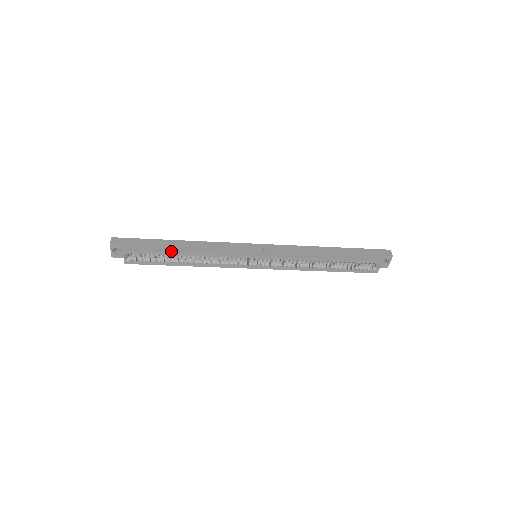
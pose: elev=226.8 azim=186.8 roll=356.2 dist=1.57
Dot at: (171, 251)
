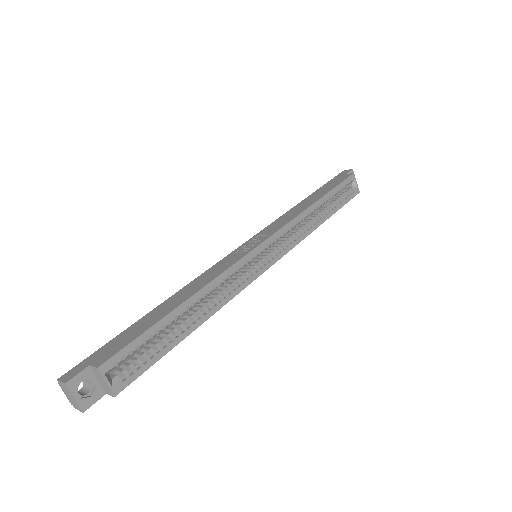
Dot at: (165, 314)
